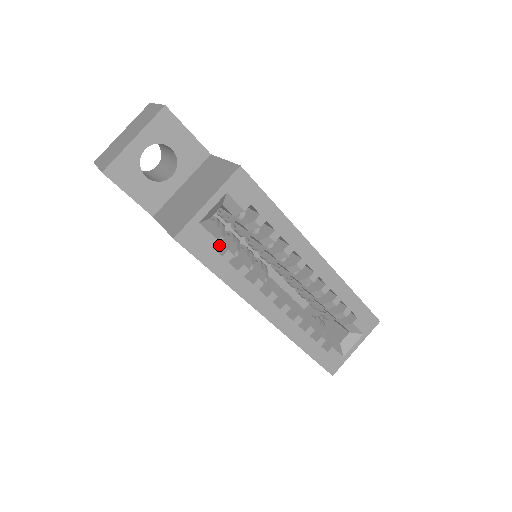
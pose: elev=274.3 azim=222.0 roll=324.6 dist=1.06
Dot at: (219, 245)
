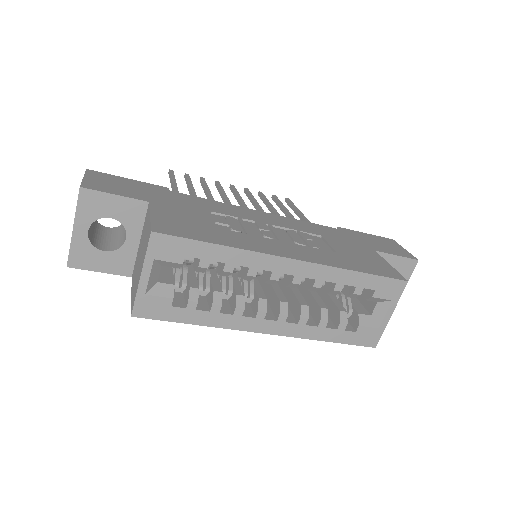
Dot at: (185, 292)
